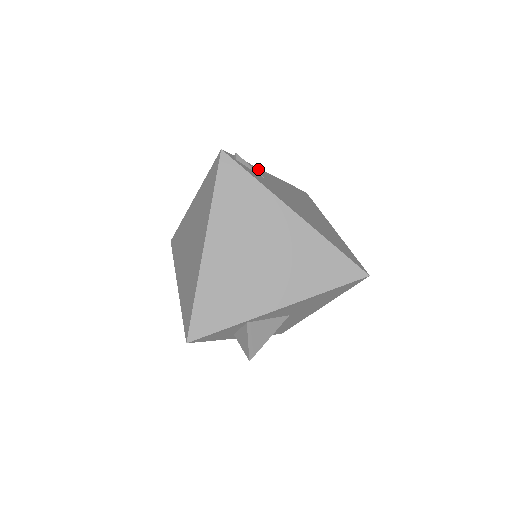
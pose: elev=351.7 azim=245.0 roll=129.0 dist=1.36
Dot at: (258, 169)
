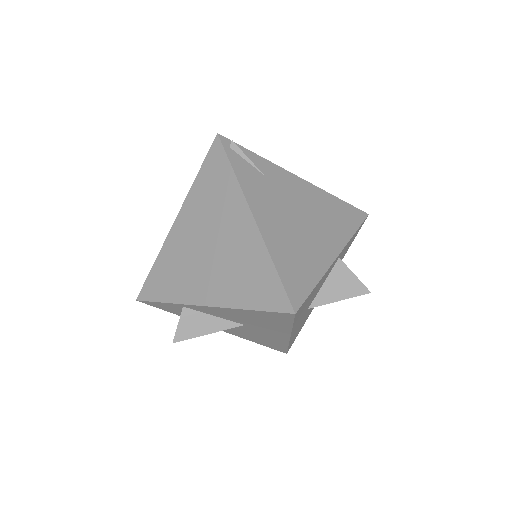
Dot at: (272, 165)
